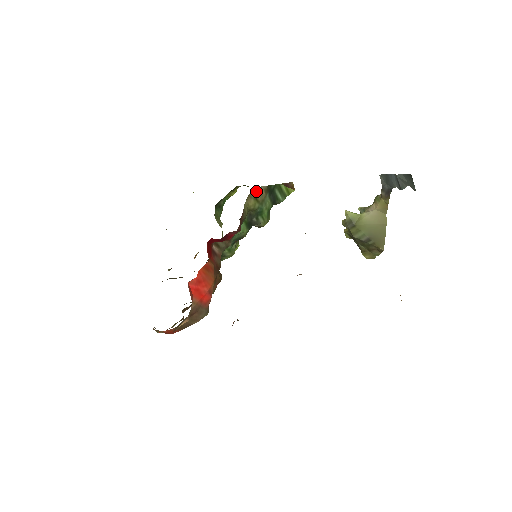
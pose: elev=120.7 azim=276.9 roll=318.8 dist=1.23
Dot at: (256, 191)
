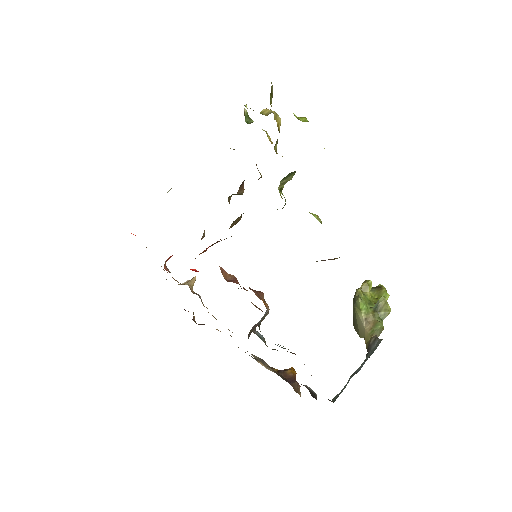
Dot at: occluded
